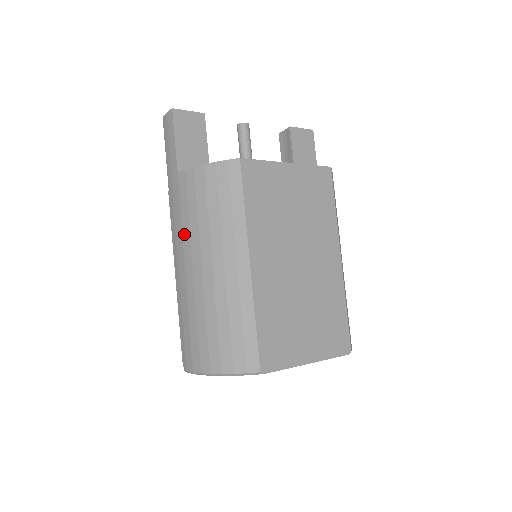
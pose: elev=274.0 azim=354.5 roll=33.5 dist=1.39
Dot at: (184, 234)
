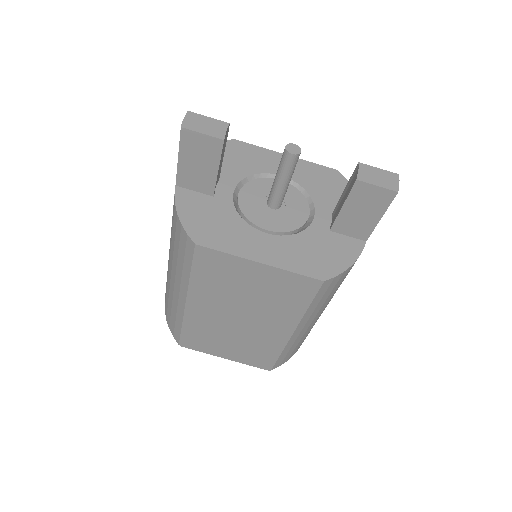
Dot at: occluded
